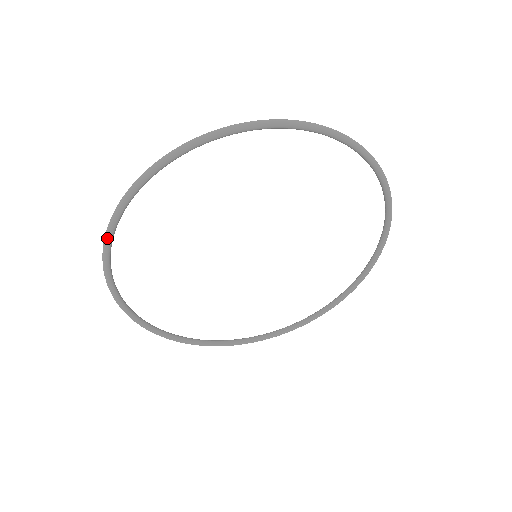
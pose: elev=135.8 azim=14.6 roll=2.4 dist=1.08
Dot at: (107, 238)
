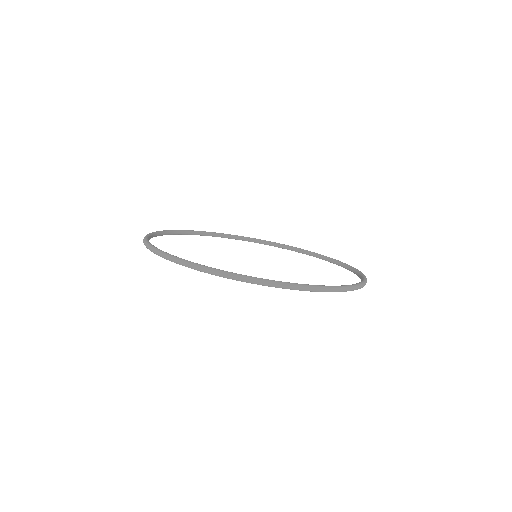
Dot at: (165, 234)
